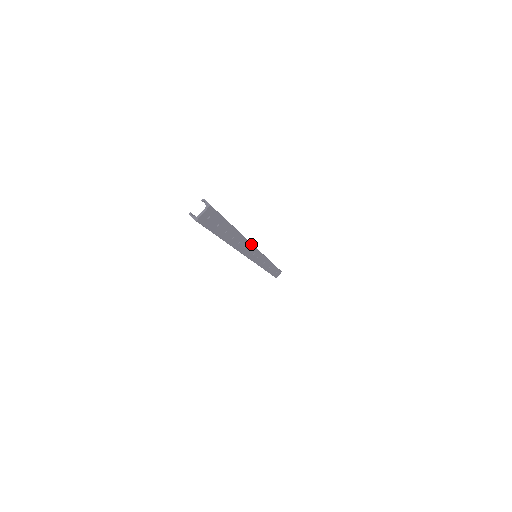
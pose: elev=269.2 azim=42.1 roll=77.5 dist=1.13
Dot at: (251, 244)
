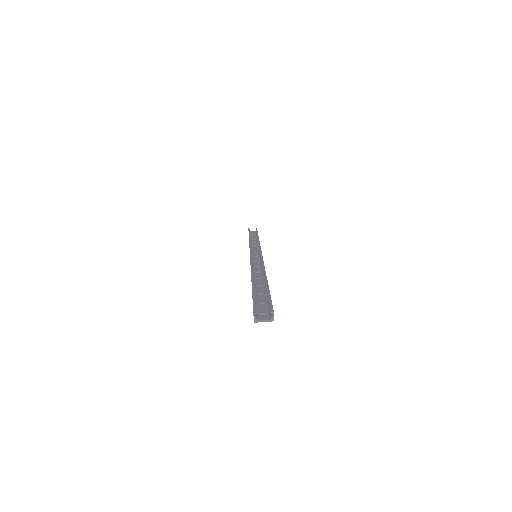
Dot at: occluded
